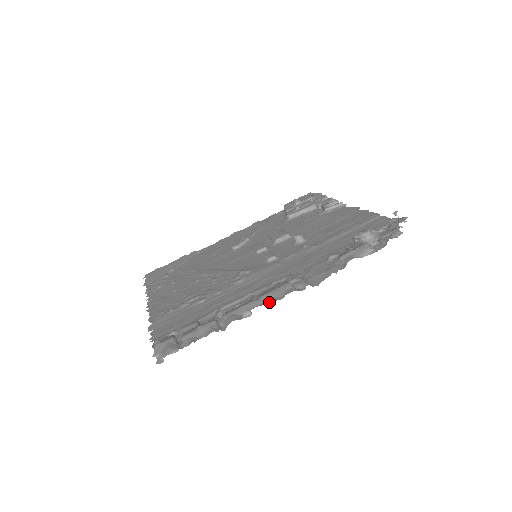
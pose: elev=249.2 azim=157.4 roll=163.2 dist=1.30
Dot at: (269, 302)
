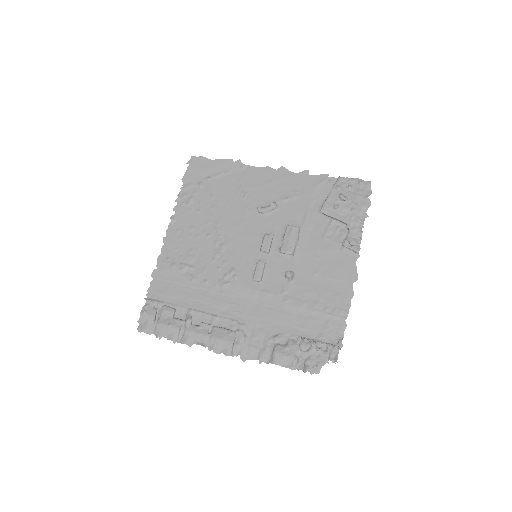
Dot at: occluded
